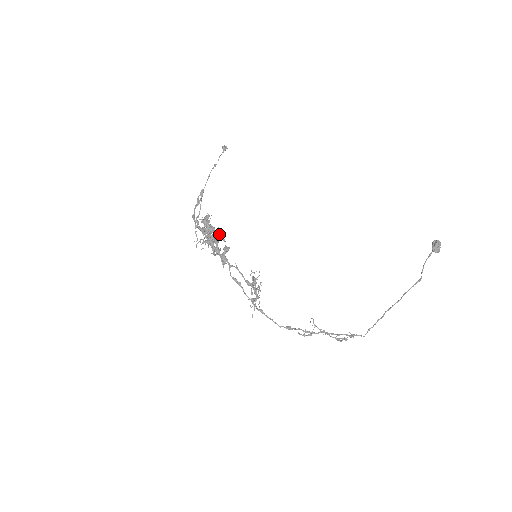
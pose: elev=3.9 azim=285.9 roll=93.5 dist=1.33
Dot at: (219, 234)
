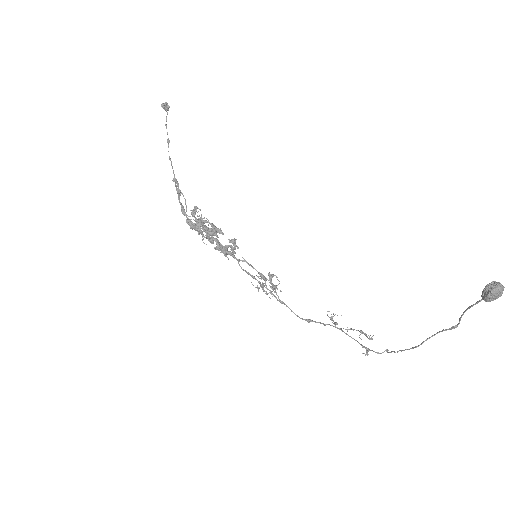
Dot at: (213, 230)
